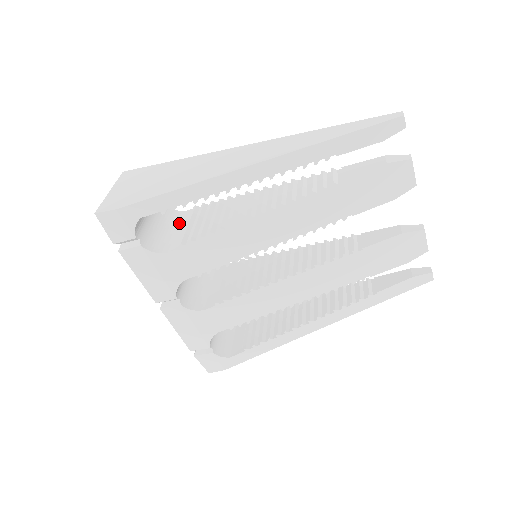
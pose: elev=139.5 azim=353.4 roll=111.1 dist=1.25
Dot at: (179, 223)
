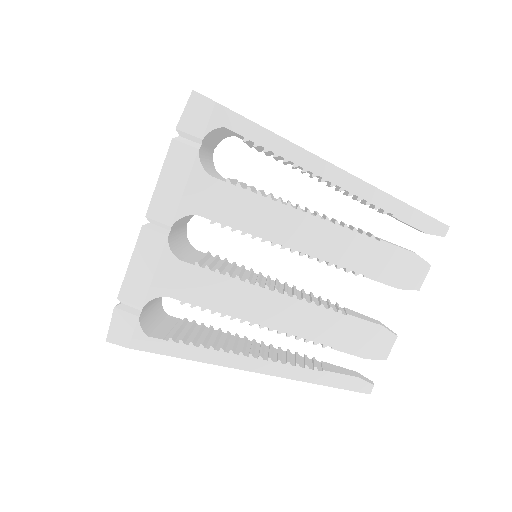
Dot at: (219, 176)
